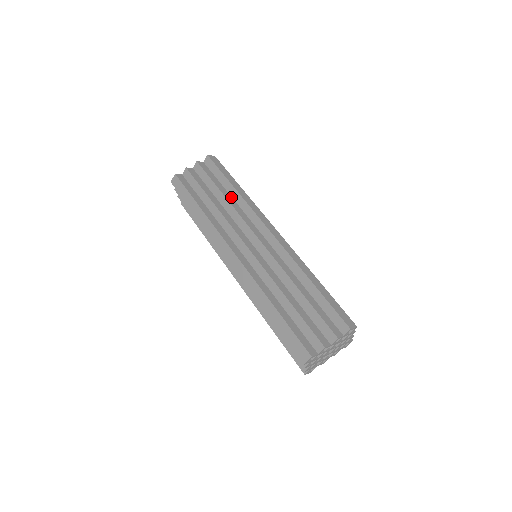
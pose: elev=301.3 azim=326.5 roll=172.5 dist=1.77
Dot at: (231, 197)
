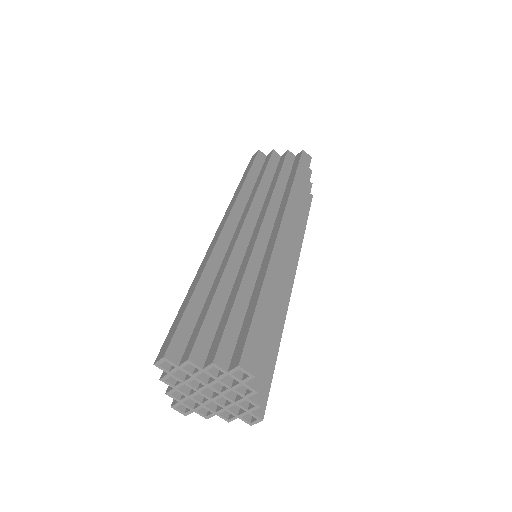
Dot at: (284, 188)
